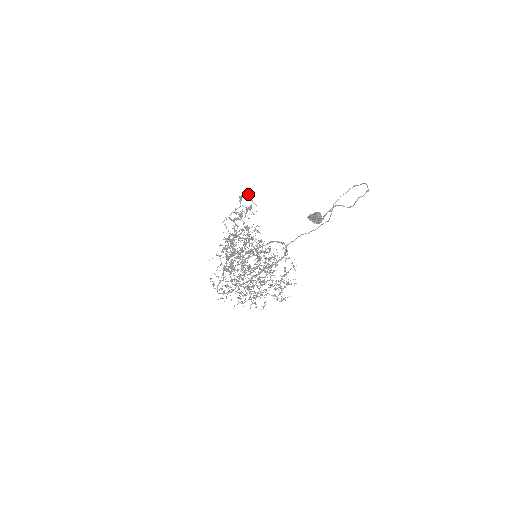
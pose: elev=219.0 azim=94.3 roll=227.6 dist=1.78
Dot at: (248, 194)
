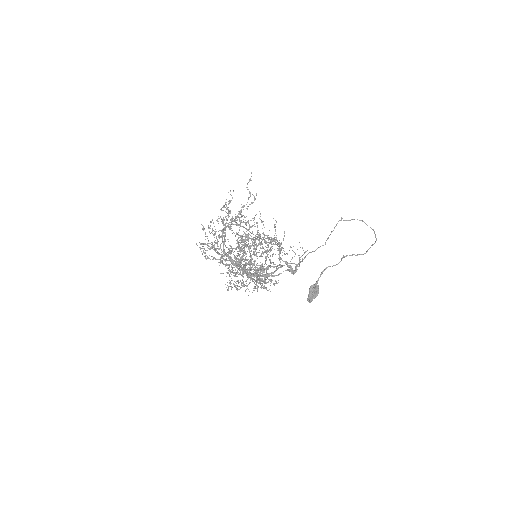
Dot at: occluded
